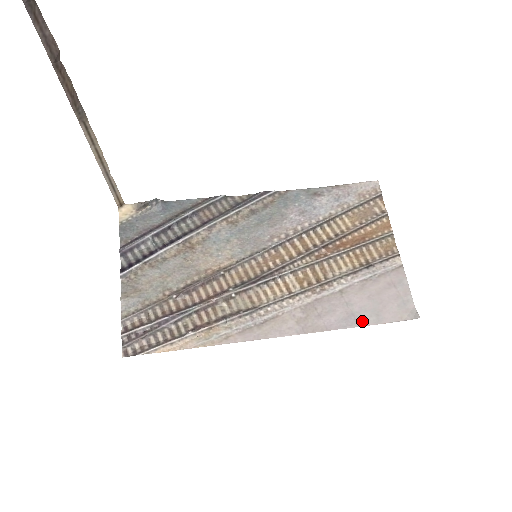
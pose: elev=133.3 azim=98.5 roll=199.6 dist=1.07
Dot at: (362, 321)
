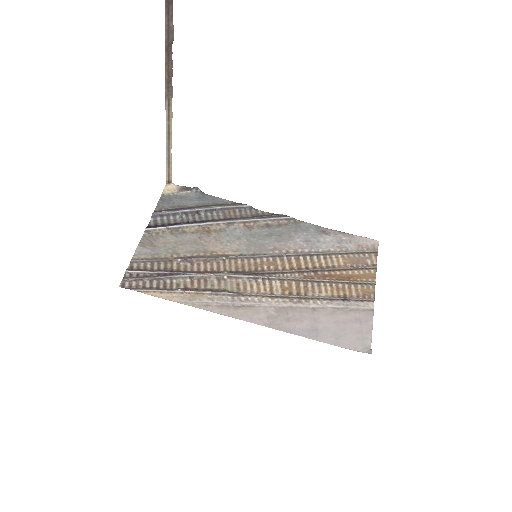
Dot at: (322, 338)
